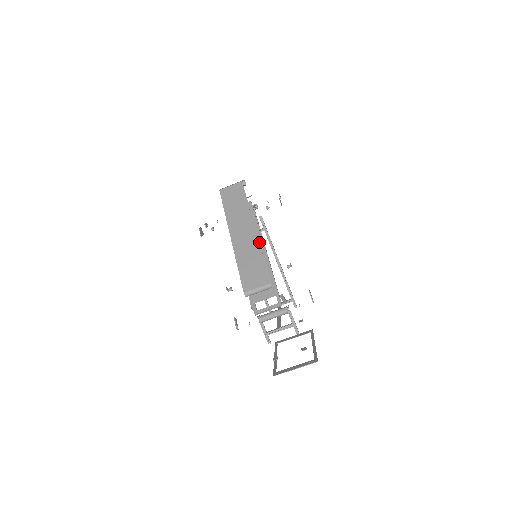
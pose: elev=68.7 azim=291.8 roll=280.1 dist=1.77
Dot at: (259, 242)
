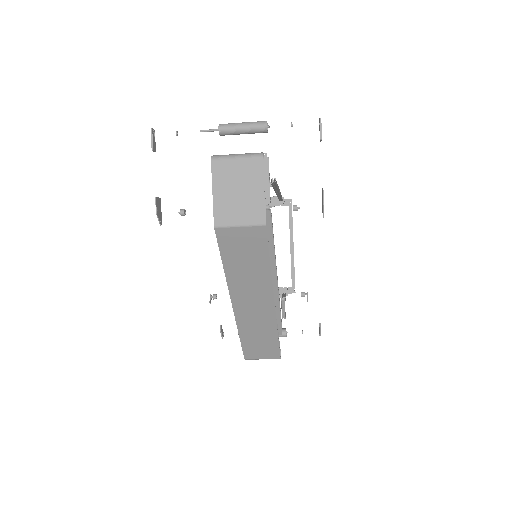
Dot at: occluded
